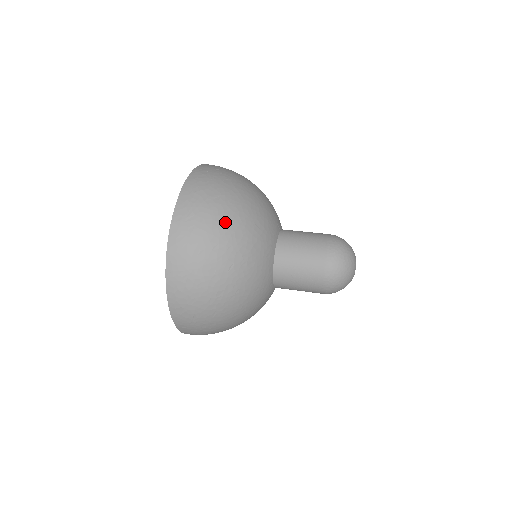
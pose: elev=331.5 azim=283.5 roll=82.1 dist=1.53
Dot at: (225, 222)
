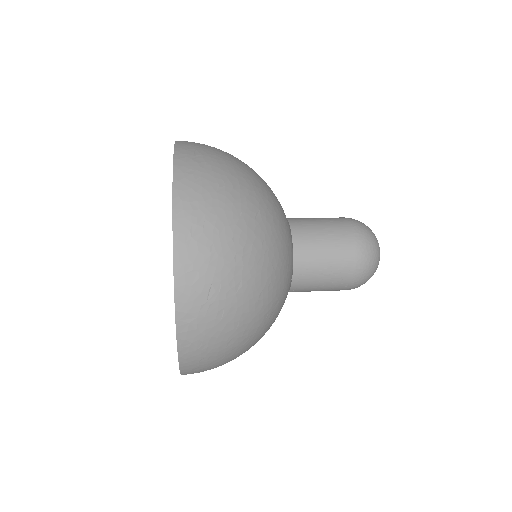
Dot at: (239, 168)
